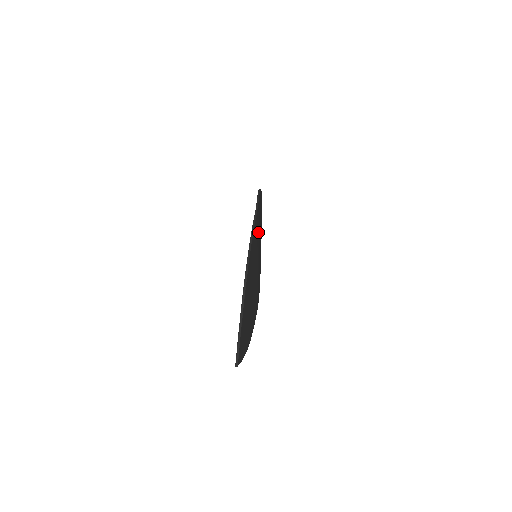
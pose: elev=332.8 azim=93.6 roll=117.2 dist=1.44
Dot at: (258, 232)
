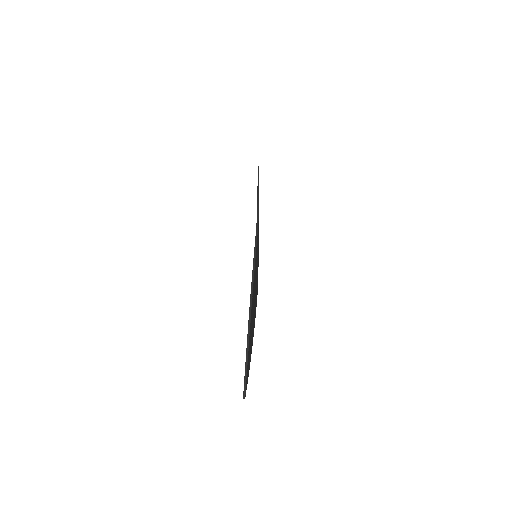
Dot at: occluded
